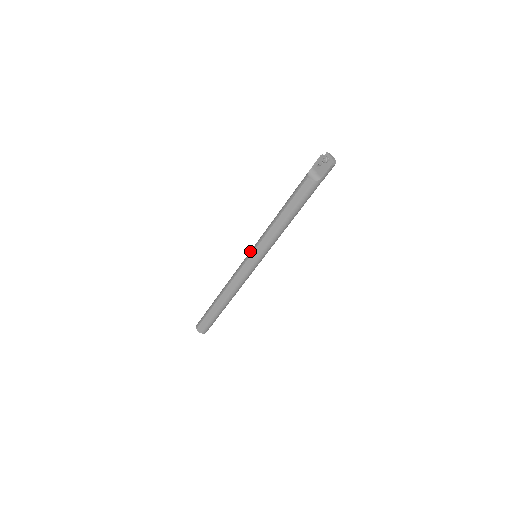
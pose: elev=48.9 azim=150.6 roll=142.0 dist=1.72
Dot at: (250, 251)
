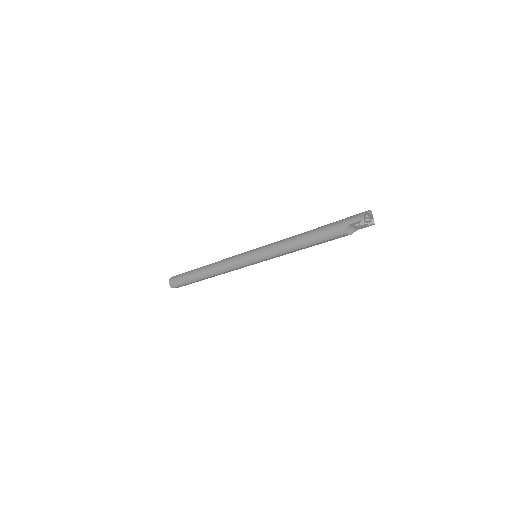
Dot at: (254, 259)
